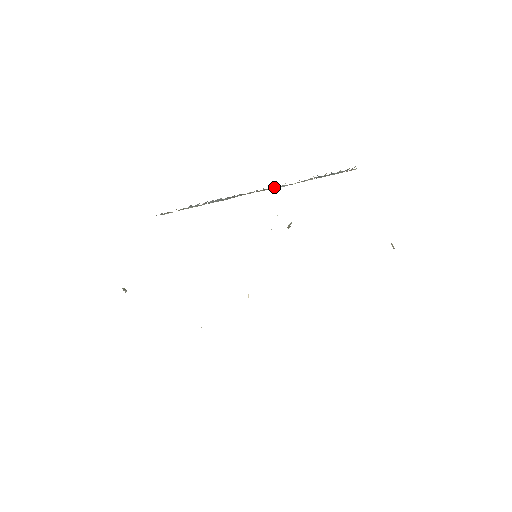
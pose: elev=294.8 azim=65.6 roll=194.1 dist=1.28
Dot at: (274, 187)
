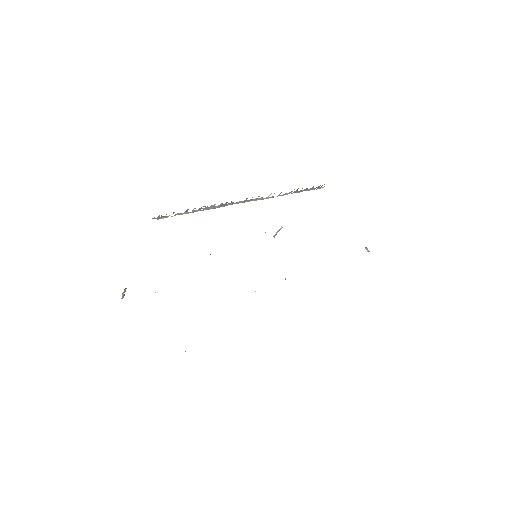
Dot at: (260, 198)
